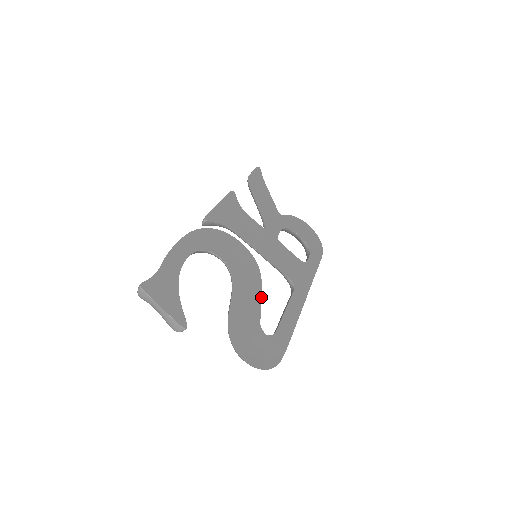
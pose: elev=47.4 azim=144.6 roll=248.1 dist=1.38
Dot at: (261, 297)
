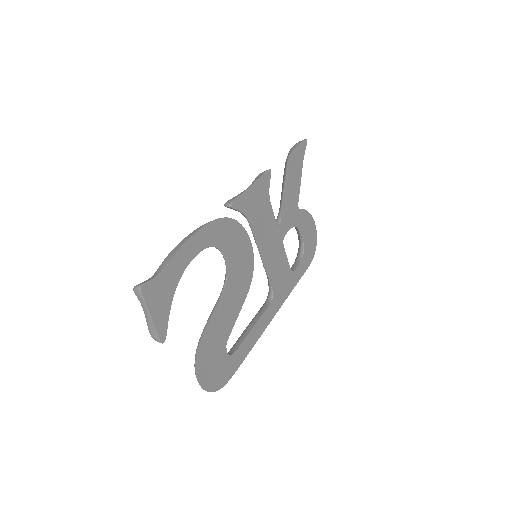
Dot at: (240, 310)
